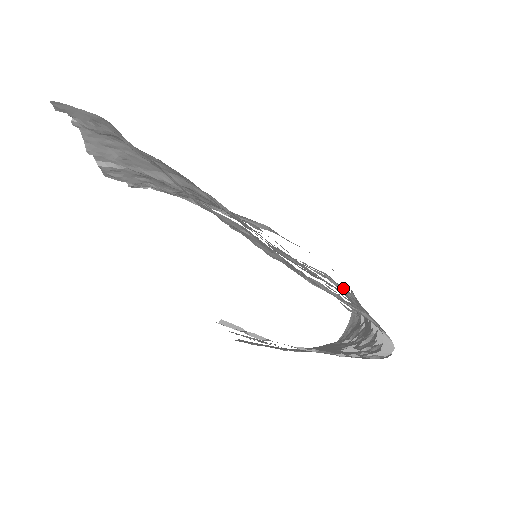
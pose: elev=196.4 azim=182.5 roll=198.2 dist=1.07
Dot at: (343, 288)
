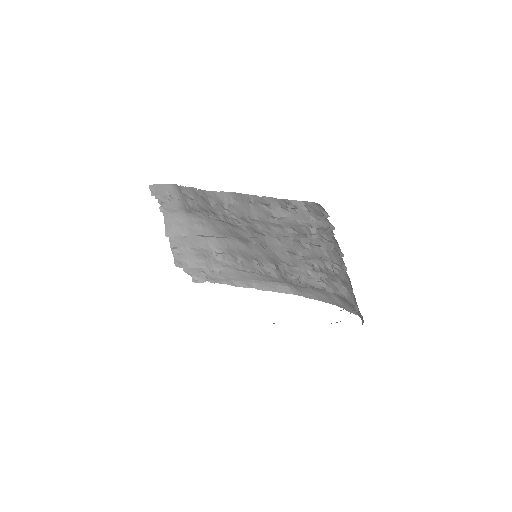
Dot at: (336, 285)
